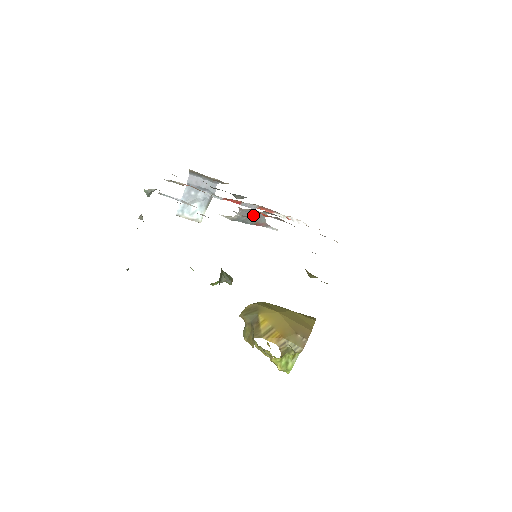
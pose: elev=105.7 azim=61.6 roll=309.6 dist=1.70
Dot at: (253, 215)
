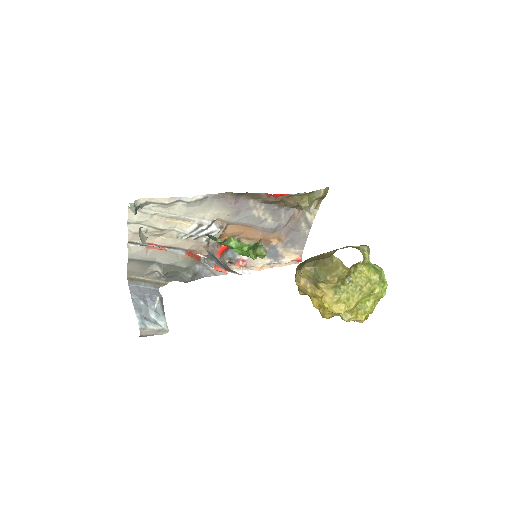
Dot at: (218, 261)
